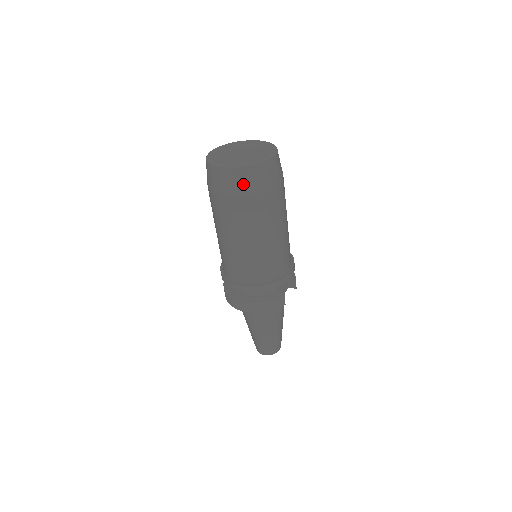
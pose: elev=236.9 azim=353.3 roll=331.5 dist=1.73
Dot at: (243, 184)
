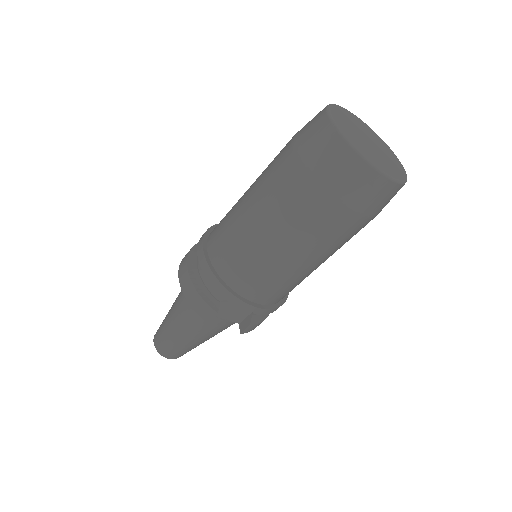
Dot at: (319, 152)
